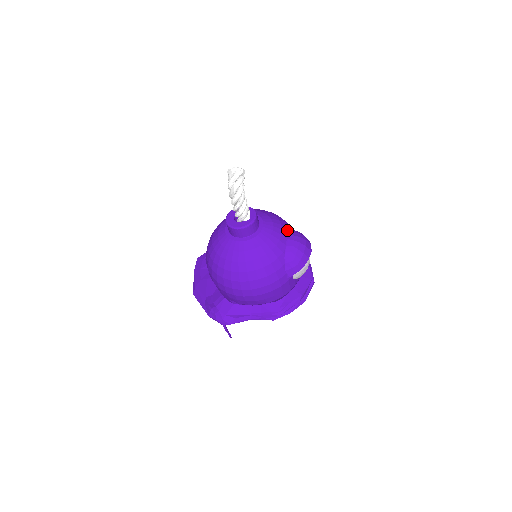
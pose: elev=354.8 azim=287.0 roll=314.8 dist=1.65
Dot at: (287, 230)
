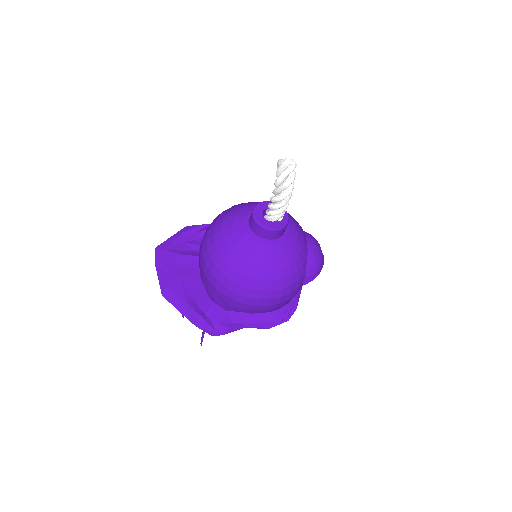
Dot at: (303, 232)
